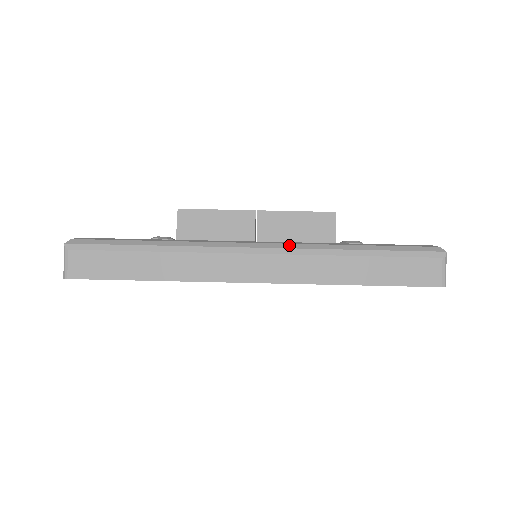
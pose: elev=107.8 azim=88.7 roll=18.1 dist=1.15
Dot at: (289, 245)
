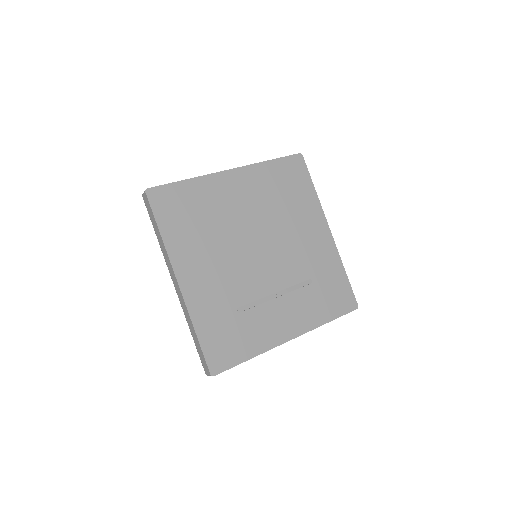
Dot at: occluded
